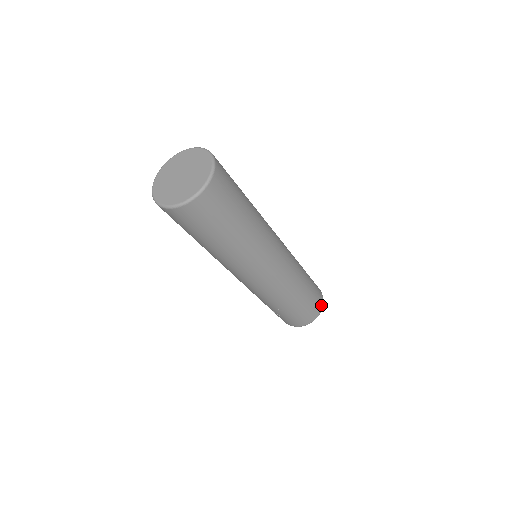
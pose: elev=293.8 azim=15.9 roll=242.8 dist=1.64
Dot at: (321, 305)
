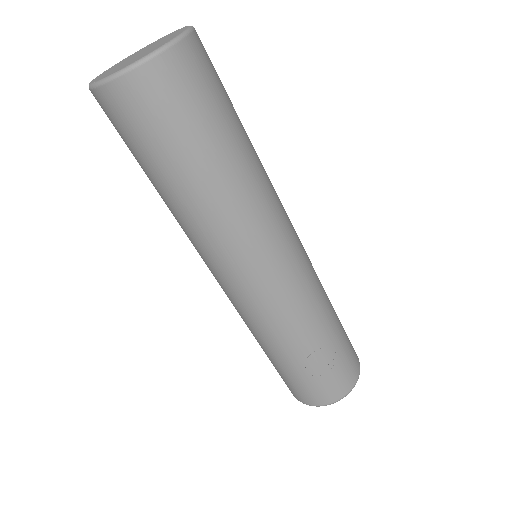
Dot at: occluded
